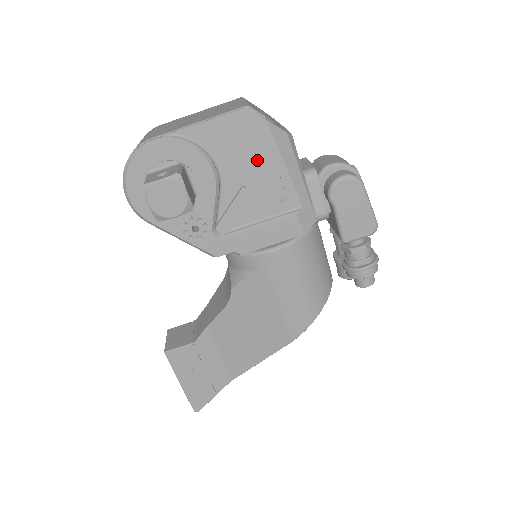
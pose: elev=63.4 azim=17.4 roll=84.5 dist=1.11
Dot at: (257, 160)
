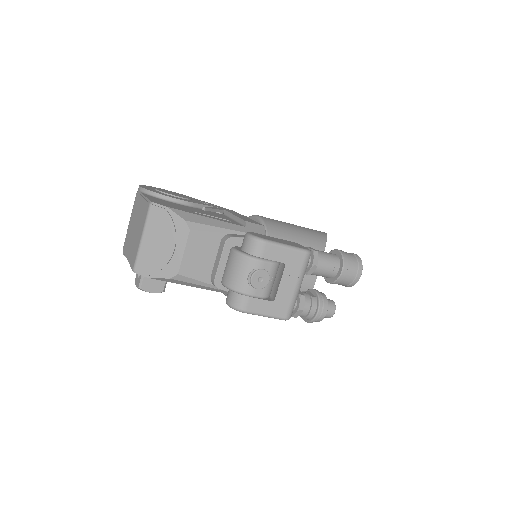
Dot at: occluded
